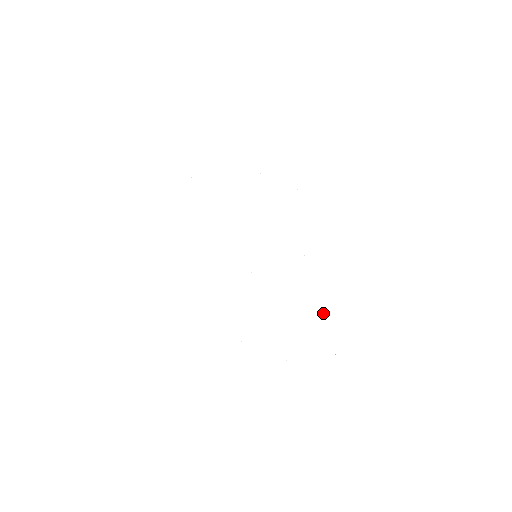
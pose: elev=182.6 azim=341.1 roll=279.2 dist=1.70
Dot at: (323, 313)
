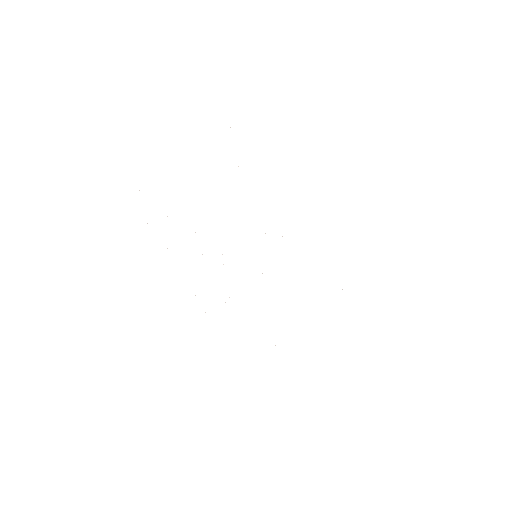
Dot at: occluded
